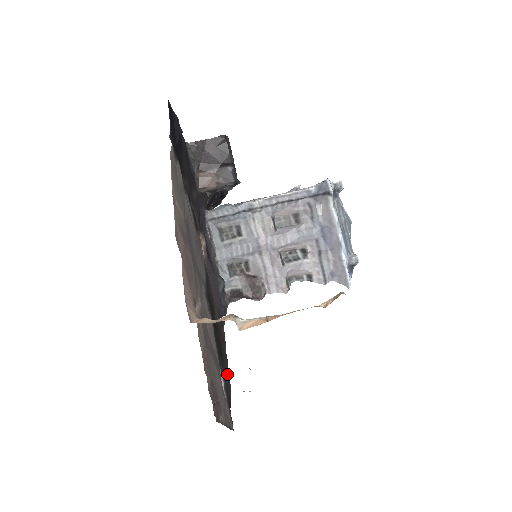
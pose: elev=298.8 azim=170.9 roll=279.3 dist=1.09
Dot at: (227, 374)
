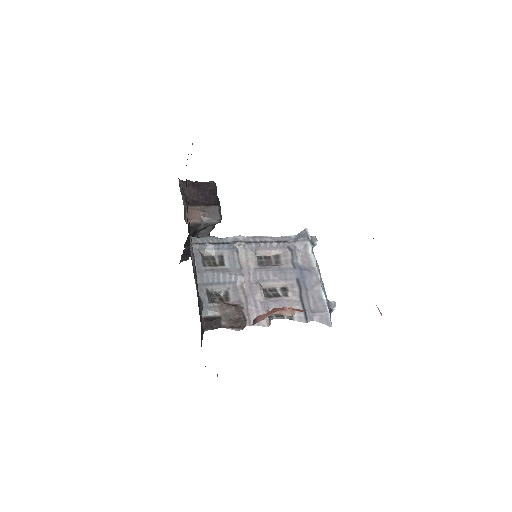
Dot at: occluded
